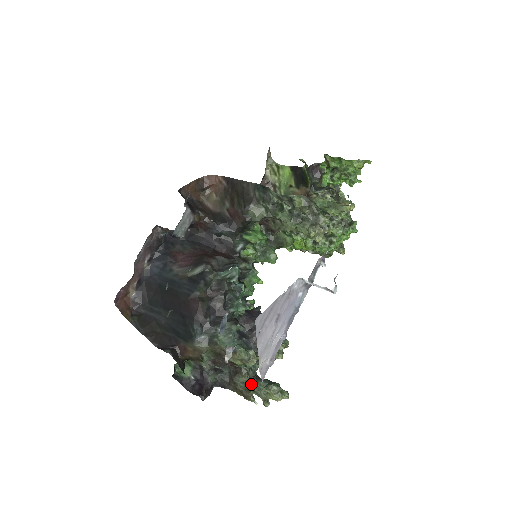
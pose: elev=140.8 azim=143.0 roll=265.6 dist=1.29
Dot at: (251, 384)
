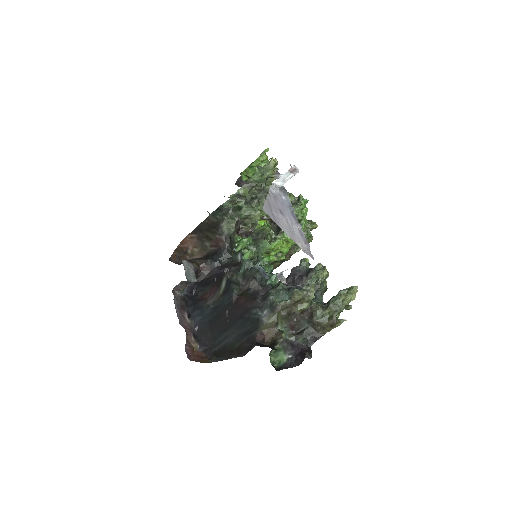
Dot at: (327, 309)
